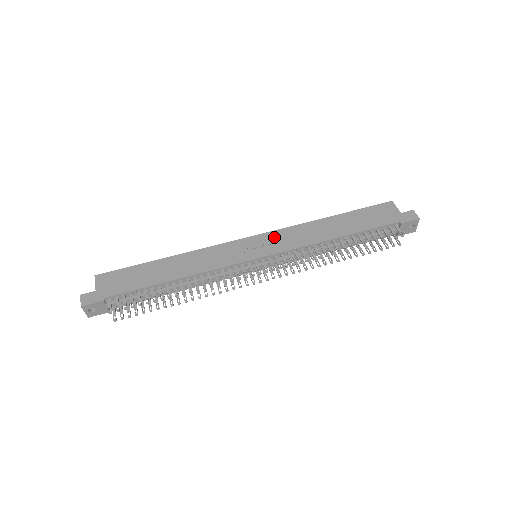
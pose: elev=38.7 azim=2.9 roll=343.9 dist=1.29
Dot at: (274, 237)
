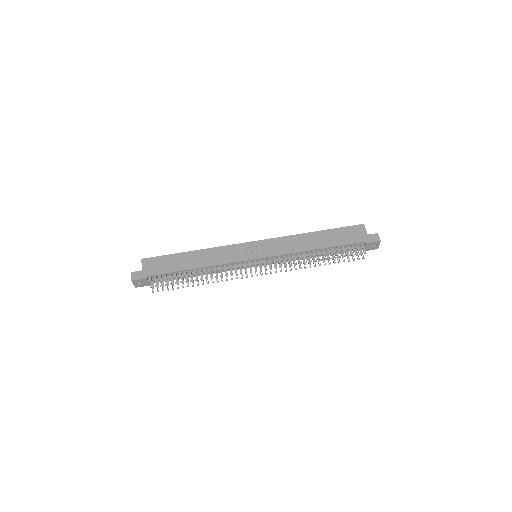
Dot at: (270, 244)
